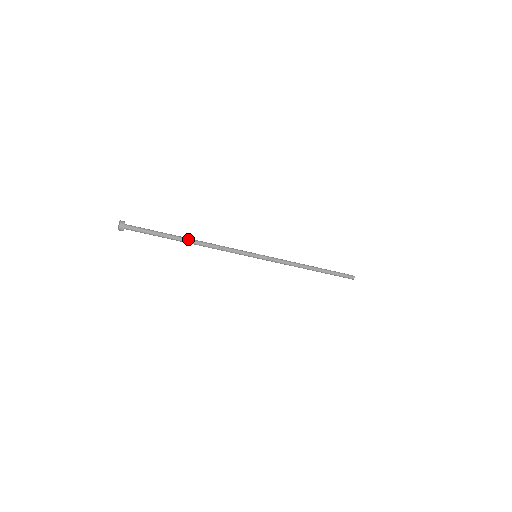
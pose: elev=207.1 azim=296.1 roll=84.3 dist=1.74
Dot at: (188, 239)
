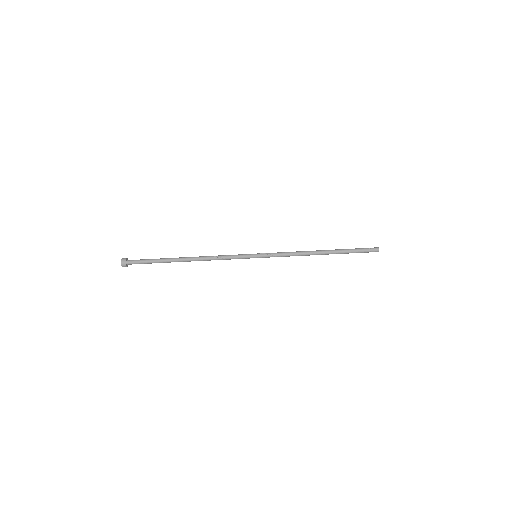
Dot at: (184, 258)
